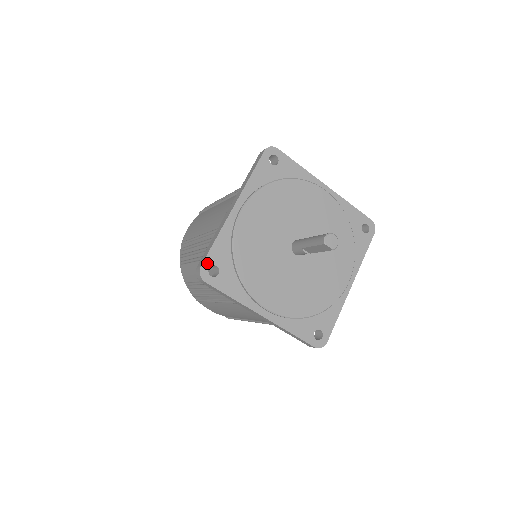
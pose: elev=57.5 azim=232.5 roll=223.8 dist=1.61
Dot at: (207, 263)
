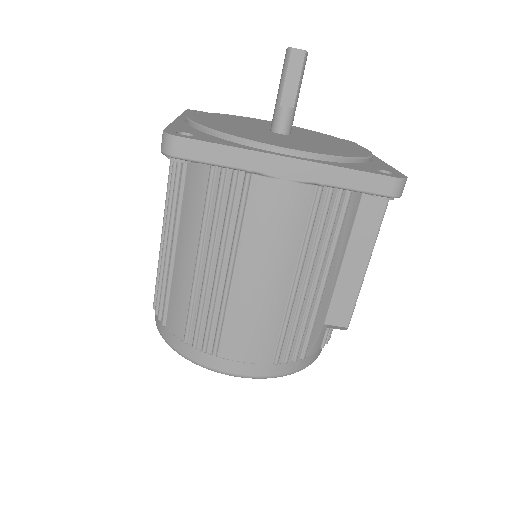
Dot at: (170, 130)
